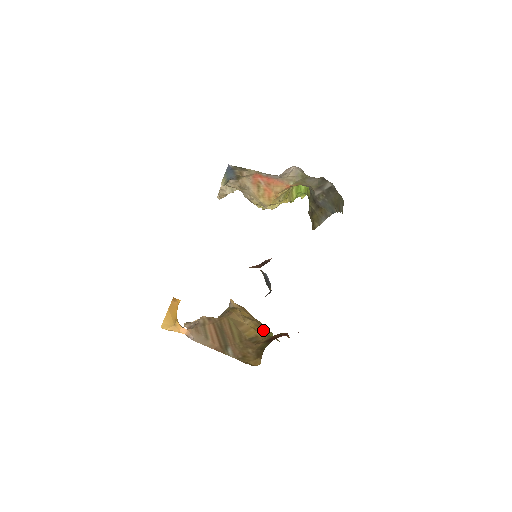
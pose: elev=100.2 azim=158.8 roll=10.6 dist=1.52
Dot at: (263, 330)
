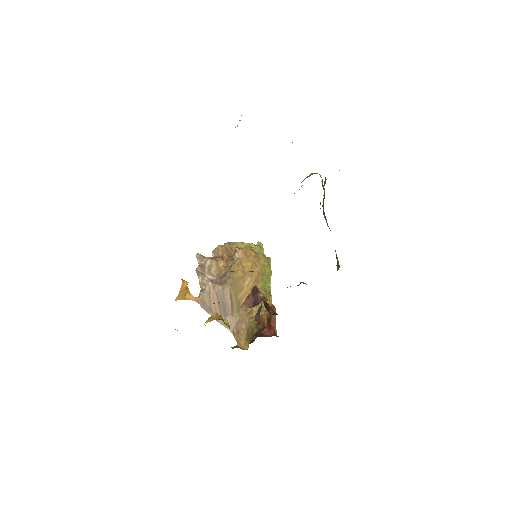
Dot at: (262, 280)
